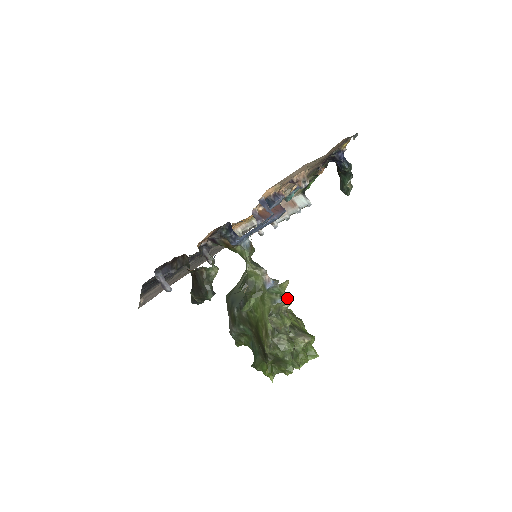
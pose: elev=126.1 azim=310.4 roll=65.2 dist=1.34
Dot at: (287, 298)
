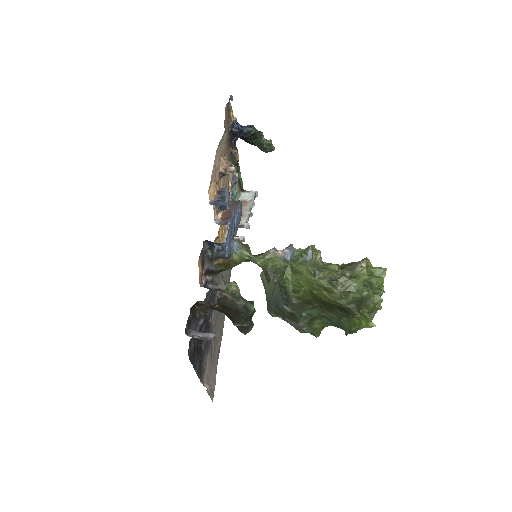
Dot at: (312, 249)
